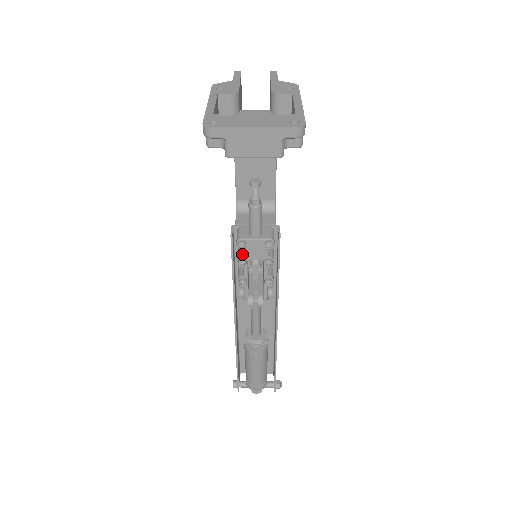
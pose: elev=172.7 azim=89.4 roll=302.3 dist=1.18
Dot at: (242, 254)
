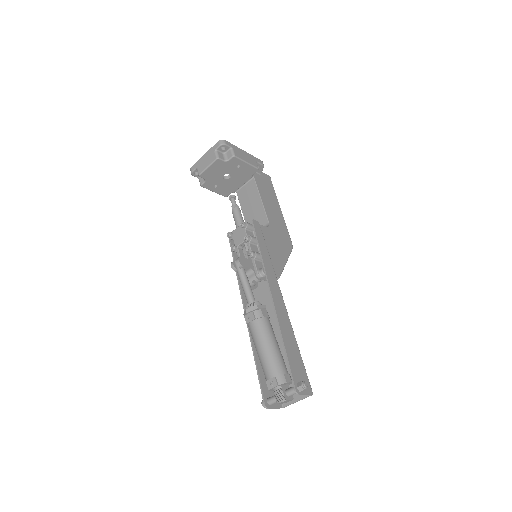
Dot at: (236, 246)
